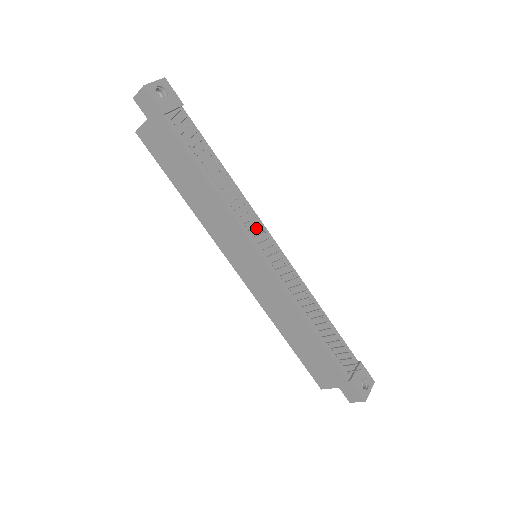
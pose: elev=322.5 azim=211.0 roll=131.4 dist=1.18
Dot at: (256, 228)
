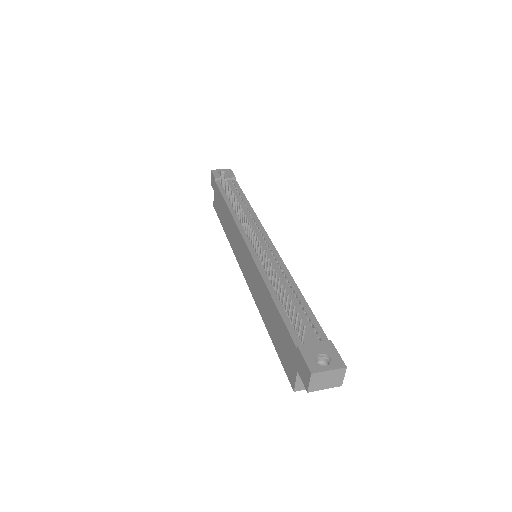
Dot at: (254, 229)
